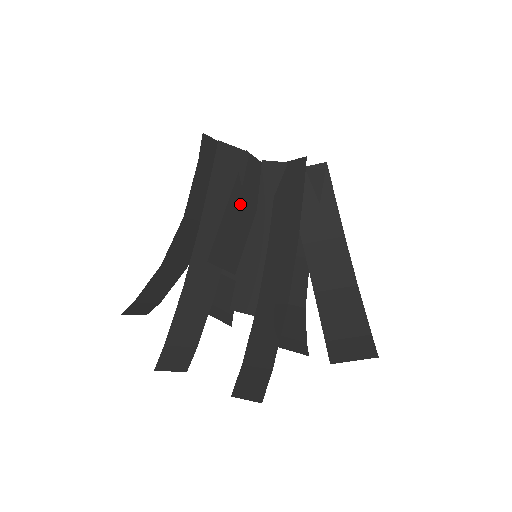
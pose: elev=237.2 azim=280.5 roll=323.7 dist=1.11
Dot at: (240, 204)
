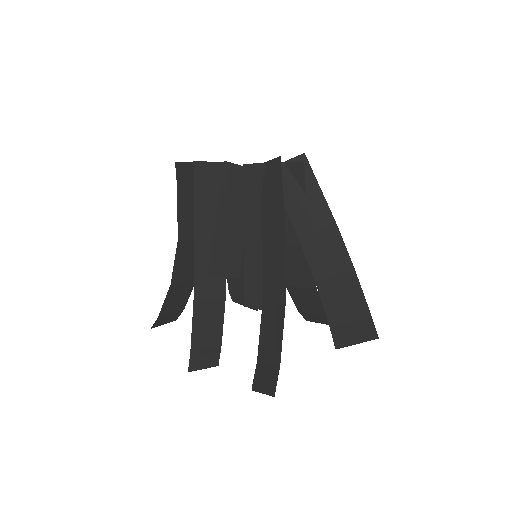
Dot at: (229, 213)
